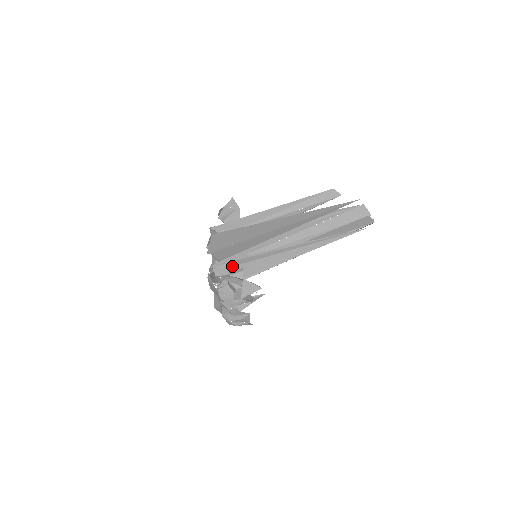
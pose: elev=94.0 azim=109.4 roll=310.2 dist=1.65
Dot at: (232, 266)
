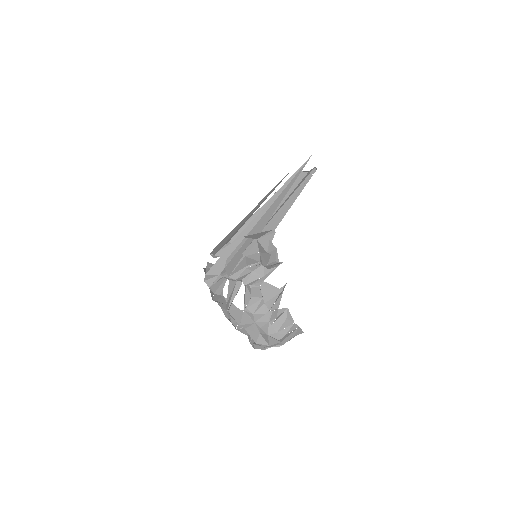
Dot at: (242, 263)
